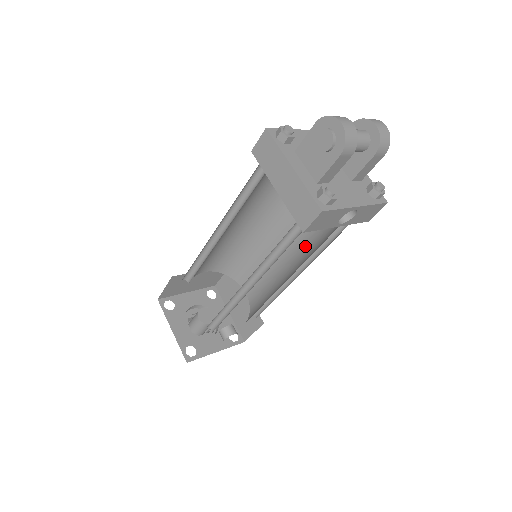
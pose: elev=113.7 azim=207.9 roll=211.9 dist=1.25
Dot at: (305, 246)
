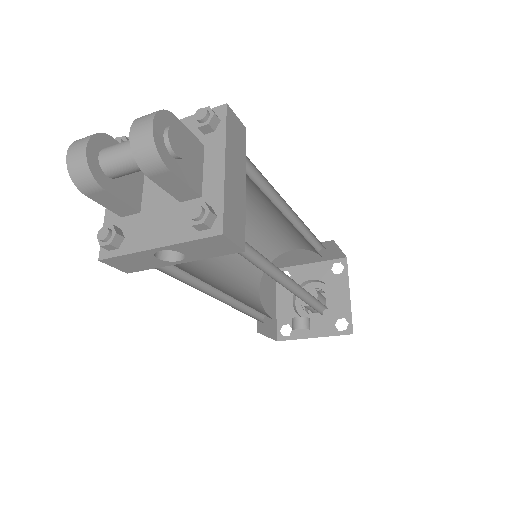
Dot at: occluded
